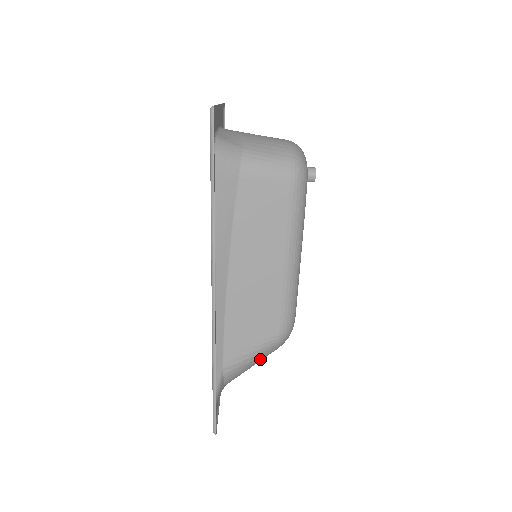
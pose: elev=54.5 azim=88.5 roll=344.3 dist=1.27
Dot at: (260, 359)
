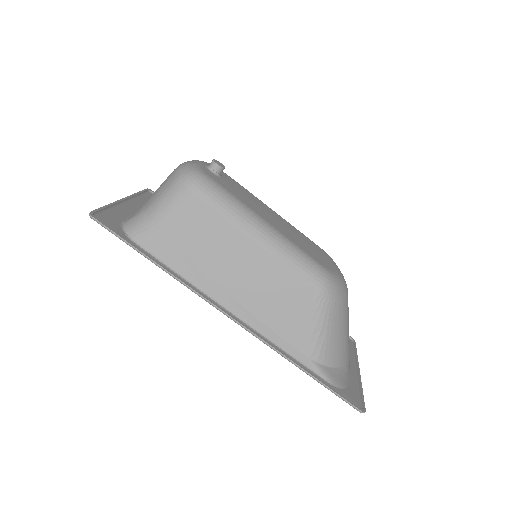
Dot at: (335, 323)
